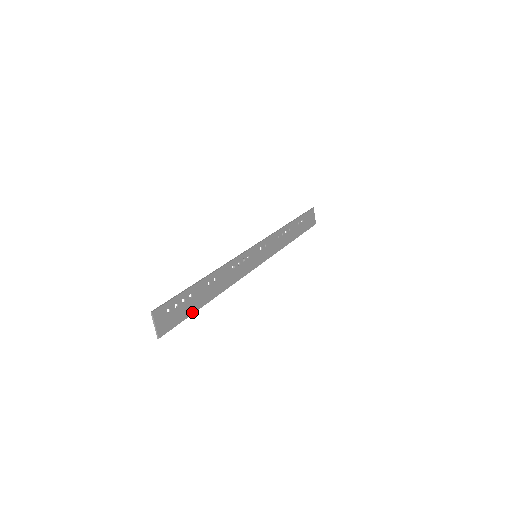
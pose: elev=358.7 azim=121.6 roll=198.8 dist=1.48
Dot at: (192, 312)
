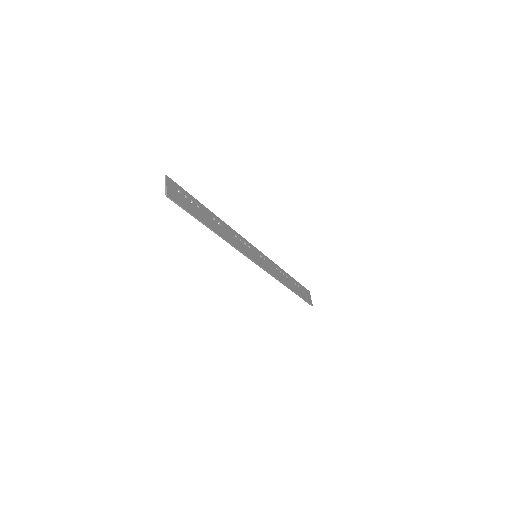
Dot at: (197, 217)
